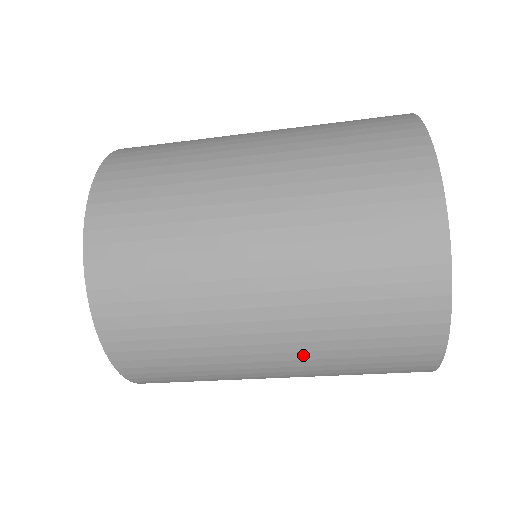
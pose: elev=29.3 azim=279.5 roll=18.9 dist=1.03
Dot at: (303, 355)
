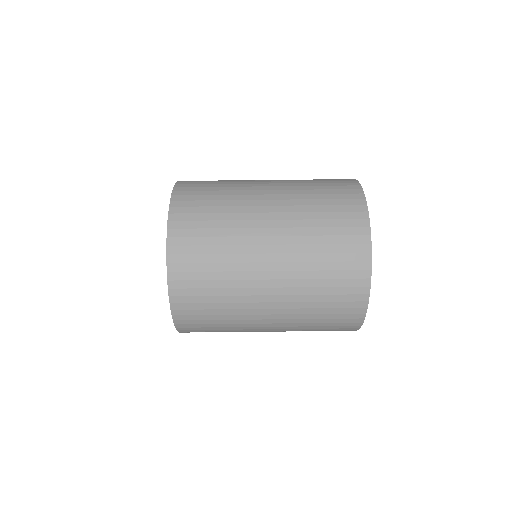
Dot at: (289, 266)
